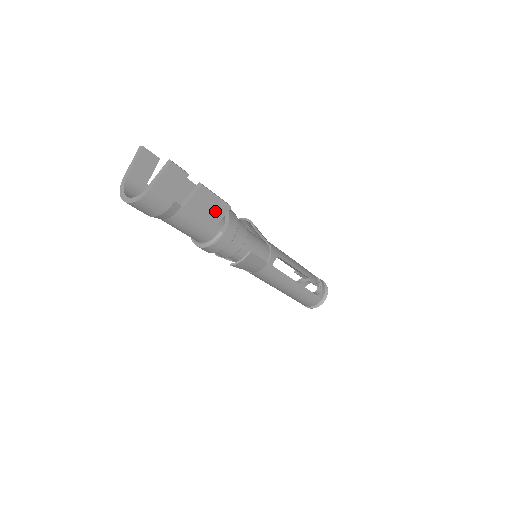
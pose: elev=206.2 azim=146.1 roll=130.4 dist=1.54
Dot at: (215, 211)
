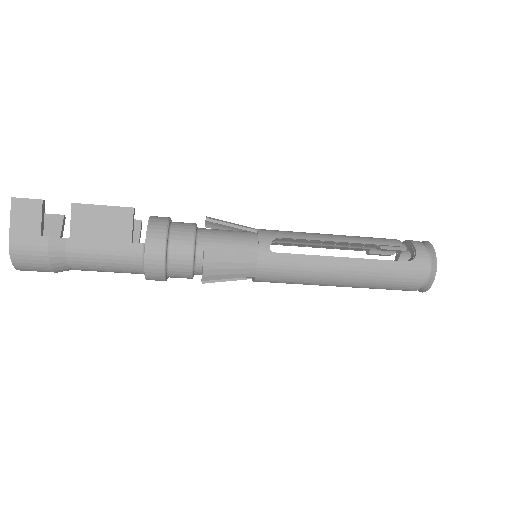
Dot at: (115, 223)
